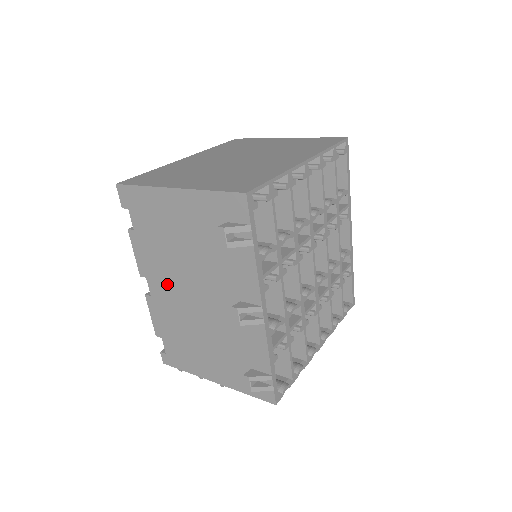
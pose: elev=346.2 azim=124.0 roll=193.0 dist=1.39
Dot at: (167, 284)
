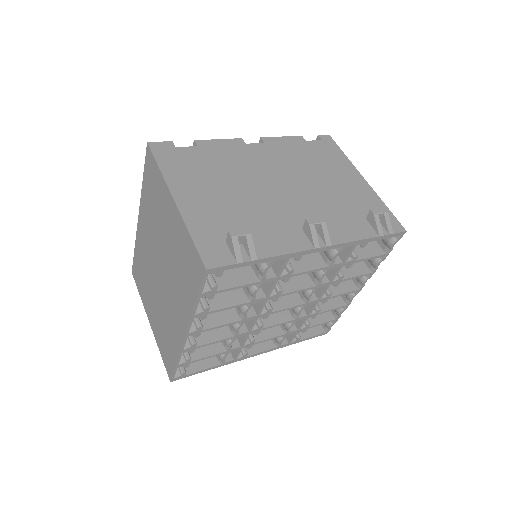
Dot at: occluded
